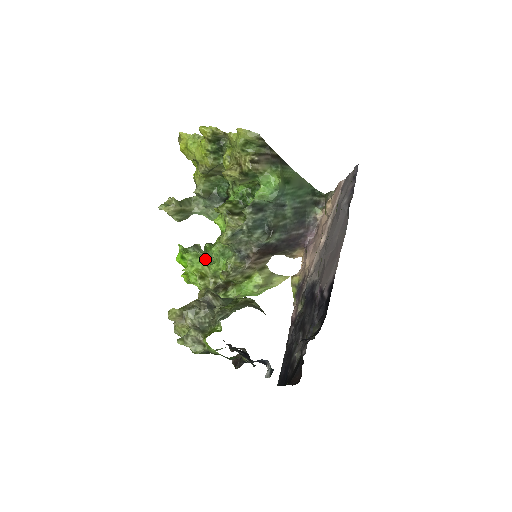
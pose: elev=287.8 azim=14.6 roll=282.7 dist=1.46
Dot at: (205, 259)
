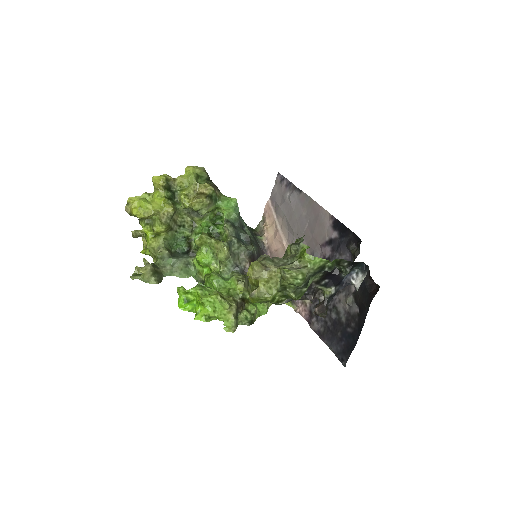
Dot at: (210, 288)
